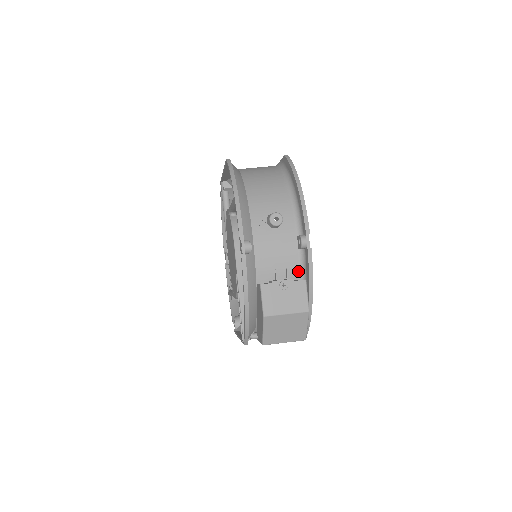
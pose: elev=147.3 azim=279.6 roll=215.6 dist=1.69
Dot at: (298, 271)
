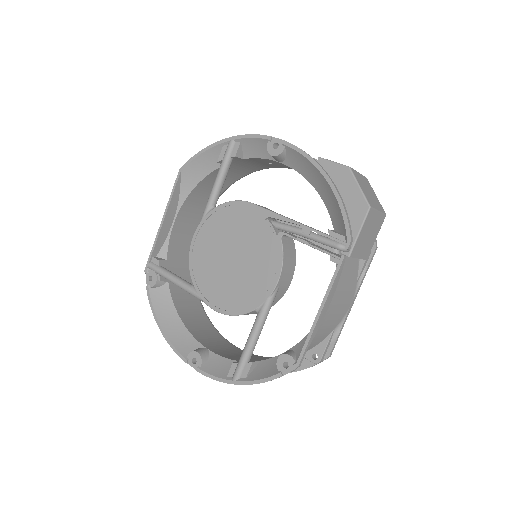
Dot at: occluded
